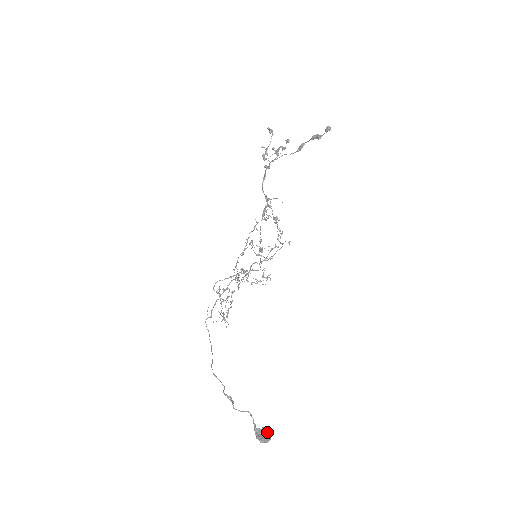
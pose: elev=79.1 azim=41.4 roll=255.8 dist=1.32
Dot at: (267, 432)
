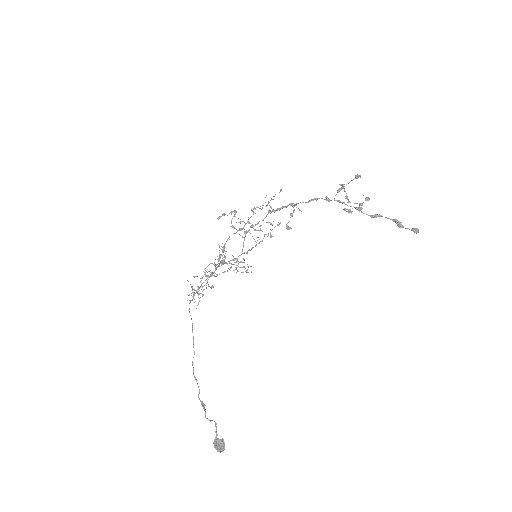
Dot at: occluded
